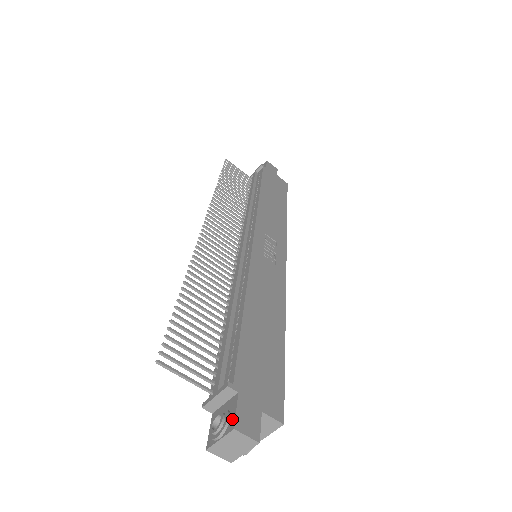
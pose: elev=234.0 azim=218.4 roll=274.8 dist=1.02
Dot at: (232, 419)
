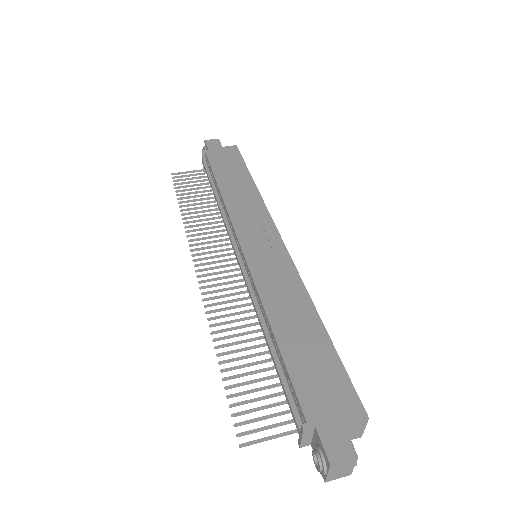
Dot at: (324, 455)
